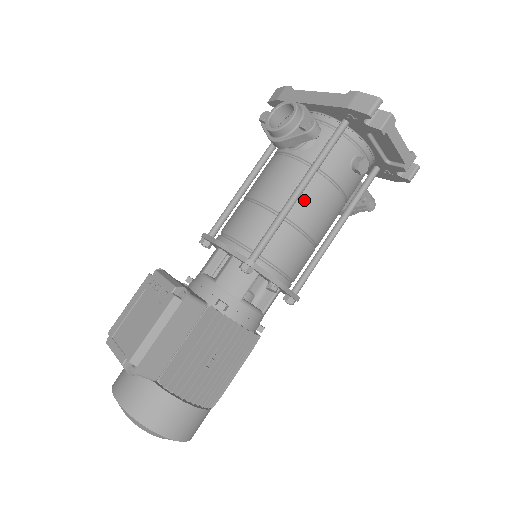
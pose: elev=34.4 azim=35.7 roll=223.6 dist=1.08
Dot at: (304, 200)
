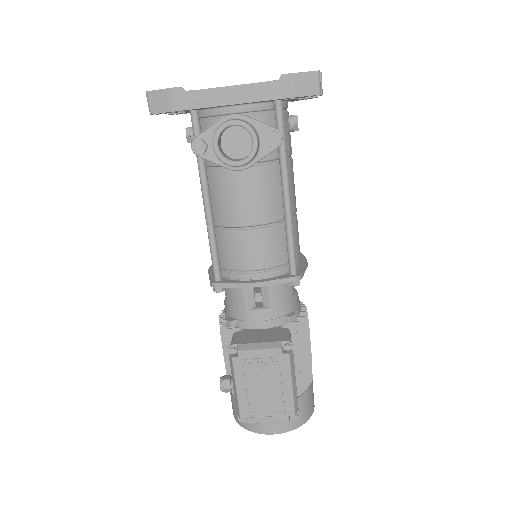
Dot at: occluded
